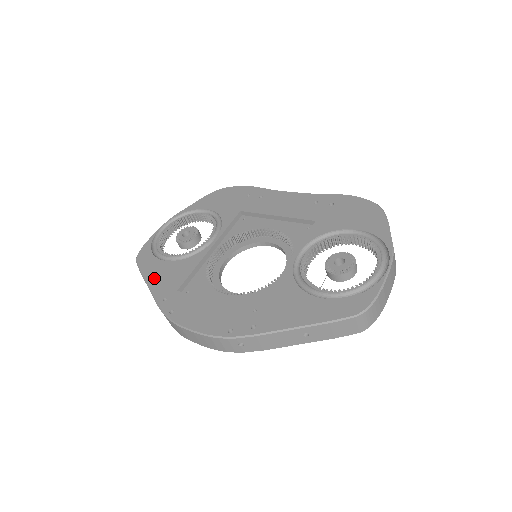
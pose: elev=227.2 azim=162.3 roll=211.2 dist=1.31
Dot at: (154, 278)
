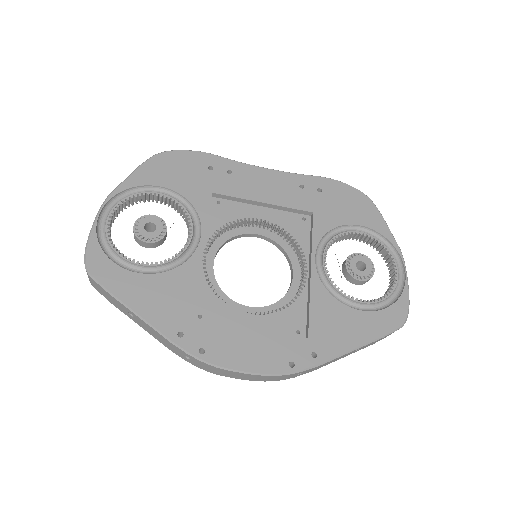
Dot at: (142, 303)
